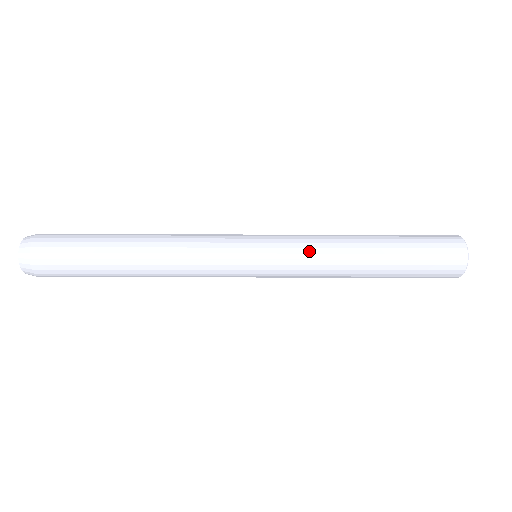
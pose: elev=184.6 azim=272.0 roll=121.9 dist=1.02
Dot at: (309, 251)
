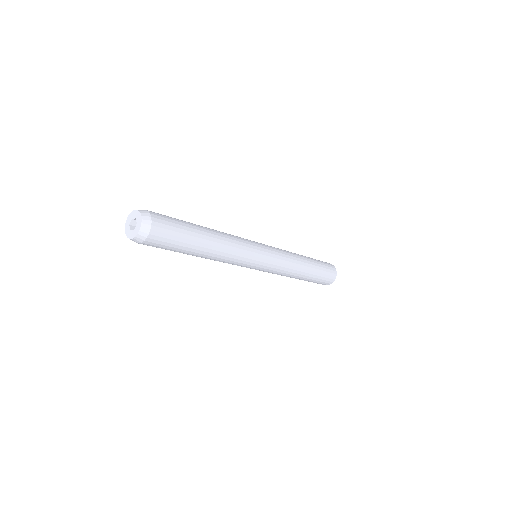
Dot at: (285, 253)
